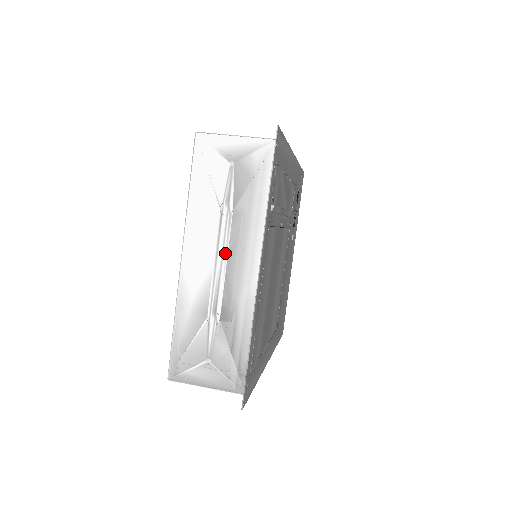
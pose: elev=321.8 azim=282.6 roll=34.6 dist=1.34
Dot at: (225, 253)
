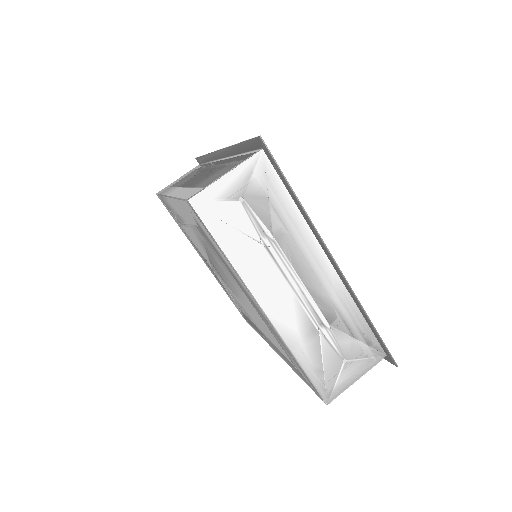
Dot at: (294, 274)
